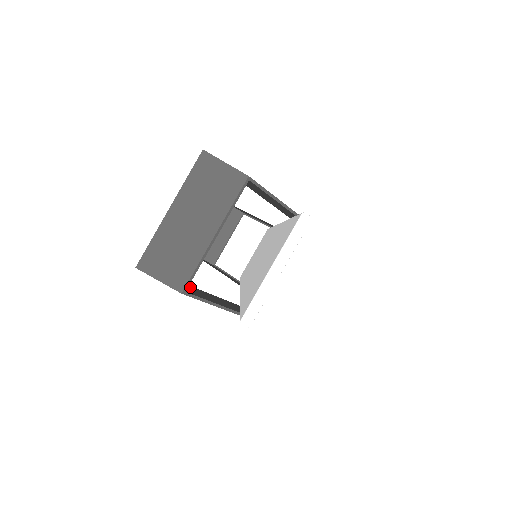
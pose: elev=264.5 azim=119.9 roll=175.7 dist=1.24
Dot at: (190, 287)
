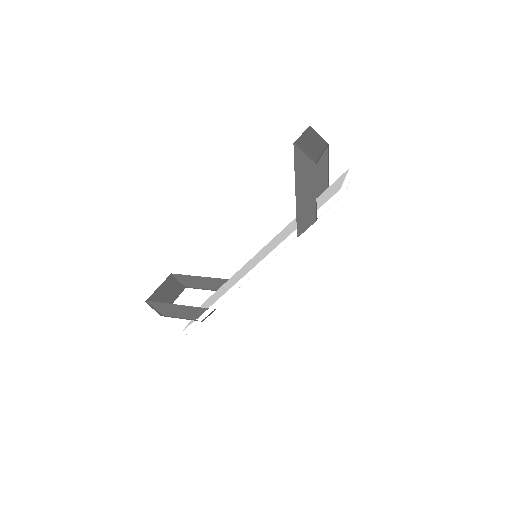
Dot at: (299, 181)
